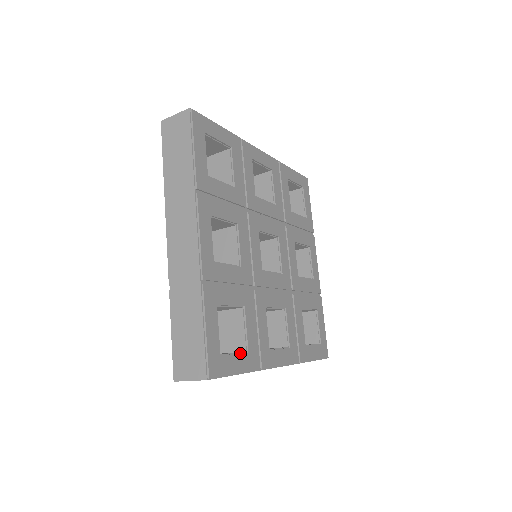
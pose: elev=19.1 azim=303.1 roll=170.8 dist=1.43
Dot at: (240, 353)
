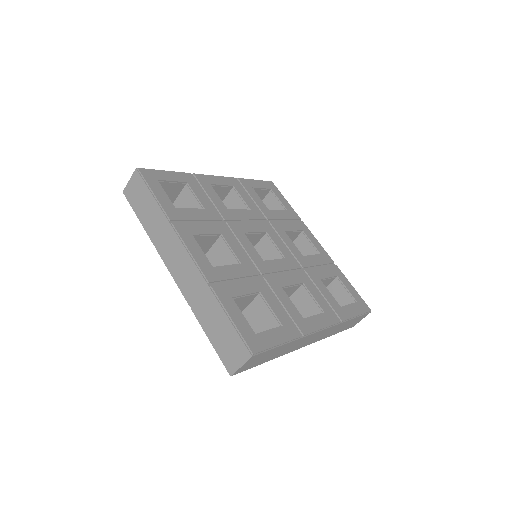
Dot at: occluded
